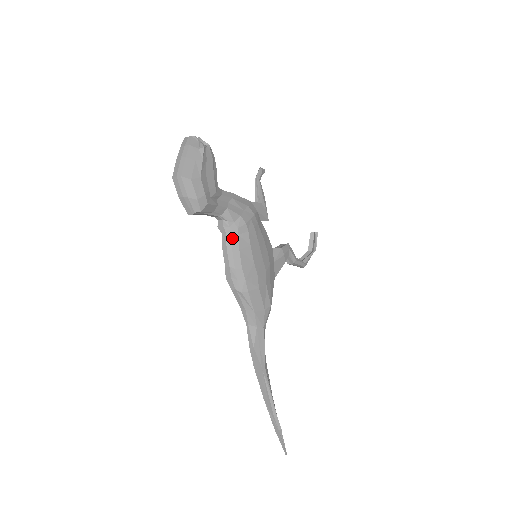
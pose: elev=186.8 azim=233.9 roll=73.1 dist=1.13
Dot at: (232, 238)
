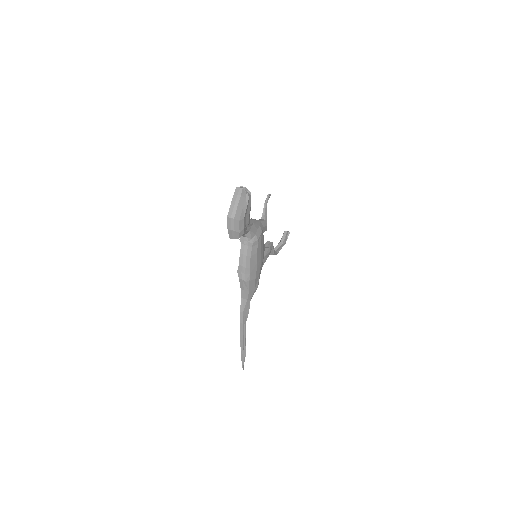
Dot at: (248, 249)
